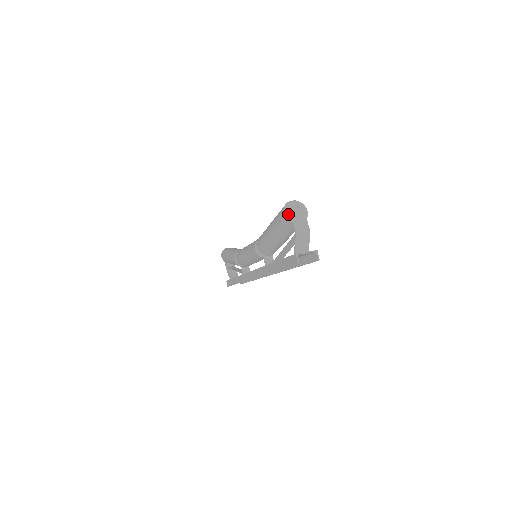
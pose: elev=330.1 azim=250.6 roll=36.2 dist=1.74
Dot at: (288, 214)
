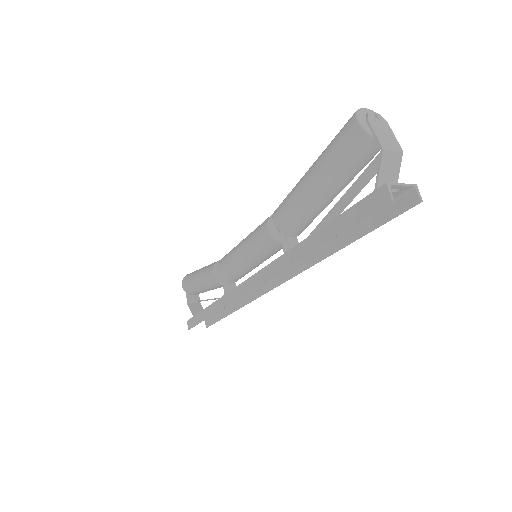
Dot at: (364, 123)
